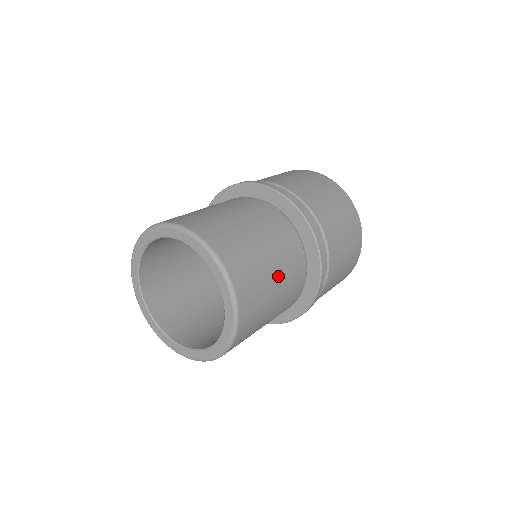
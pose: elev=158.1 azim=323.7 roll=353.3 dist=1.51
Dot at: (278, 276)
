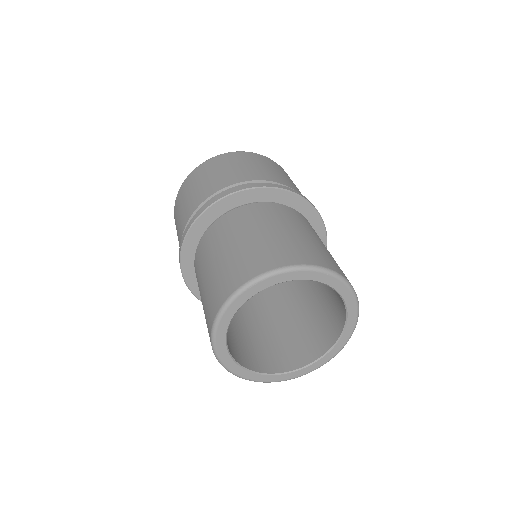
Dot at: (323, 244)
